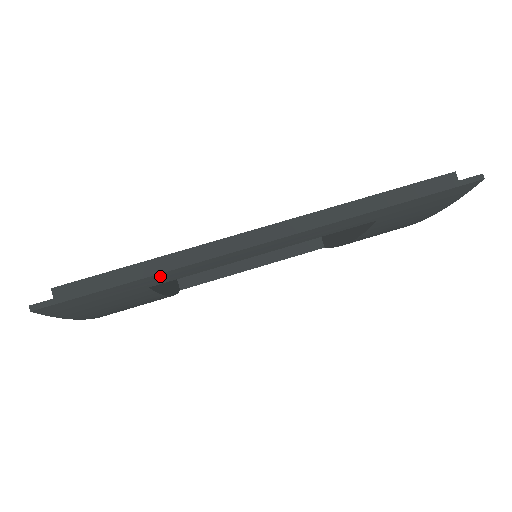
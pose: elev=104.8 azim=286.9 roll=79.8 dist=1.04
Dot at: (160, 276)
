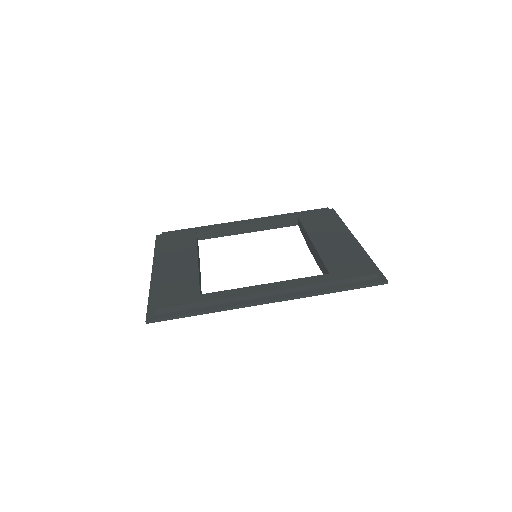
Dot at: occluded
